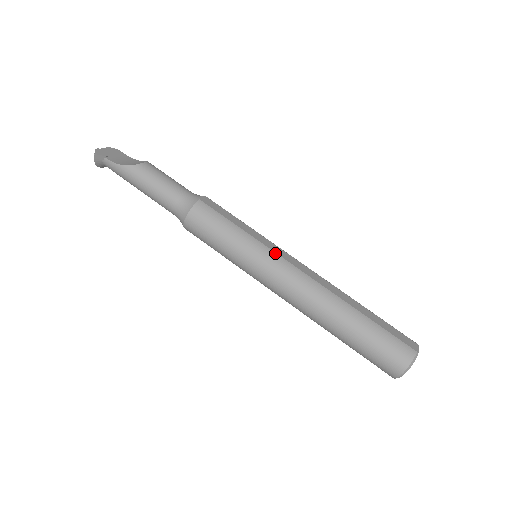
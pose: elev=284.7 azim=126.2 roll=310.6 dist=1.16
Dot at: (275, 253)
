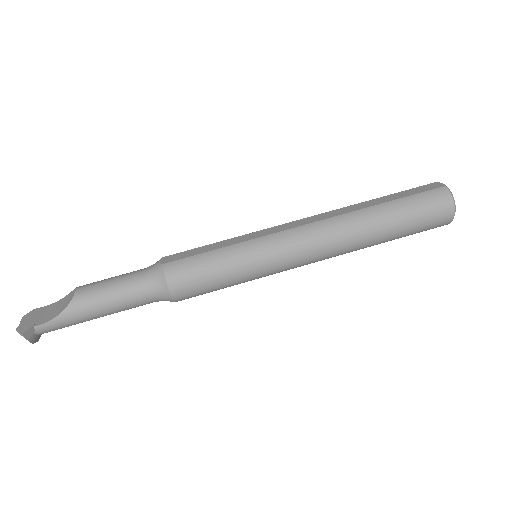
Dot at: (271, 235)
